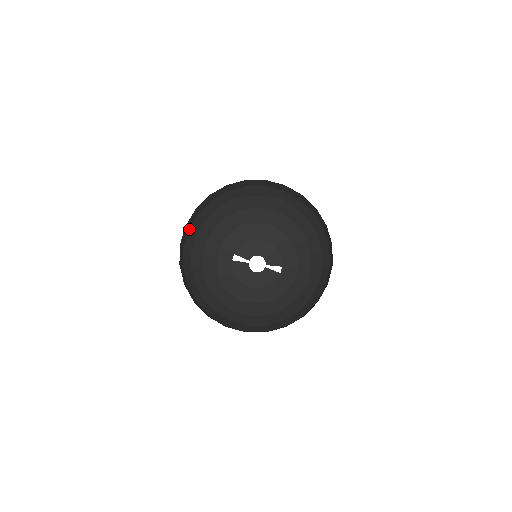
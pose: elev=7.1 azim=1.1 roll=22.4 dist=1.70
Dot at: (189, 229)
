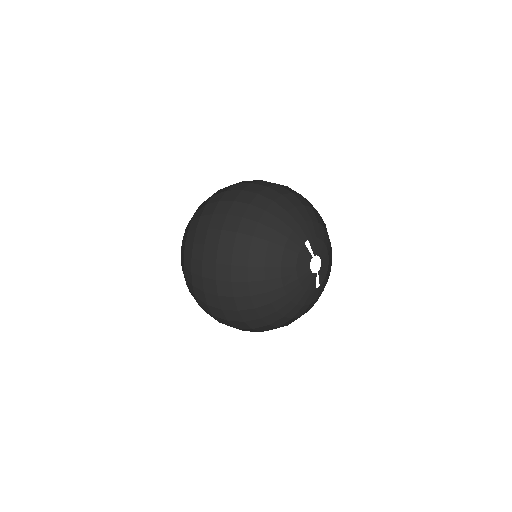
Dot at: (259, 193)
